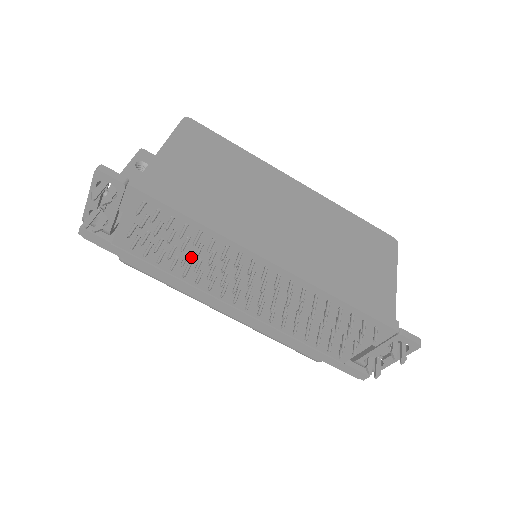
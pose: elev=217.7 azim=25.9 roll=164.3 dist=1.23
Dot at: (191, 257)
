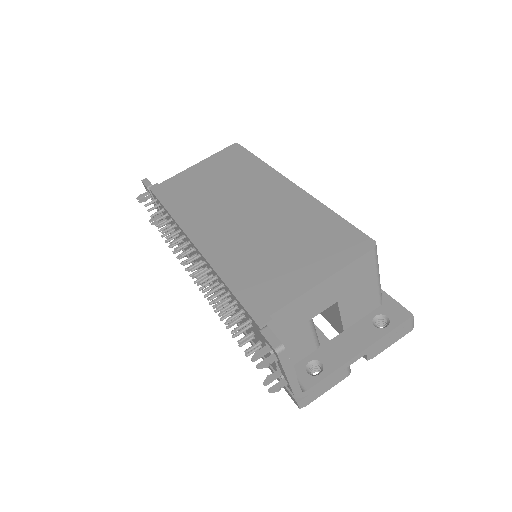
Dot at: occluded
